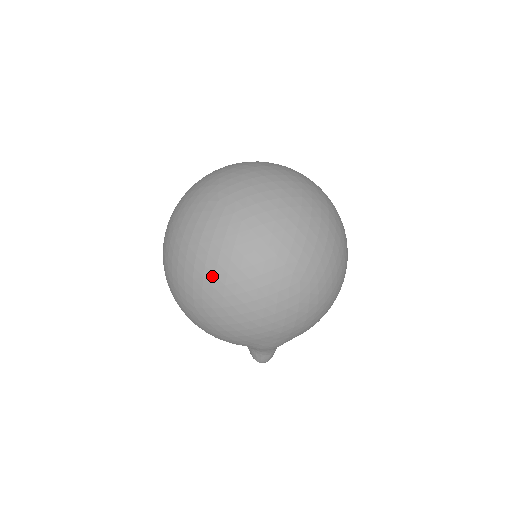
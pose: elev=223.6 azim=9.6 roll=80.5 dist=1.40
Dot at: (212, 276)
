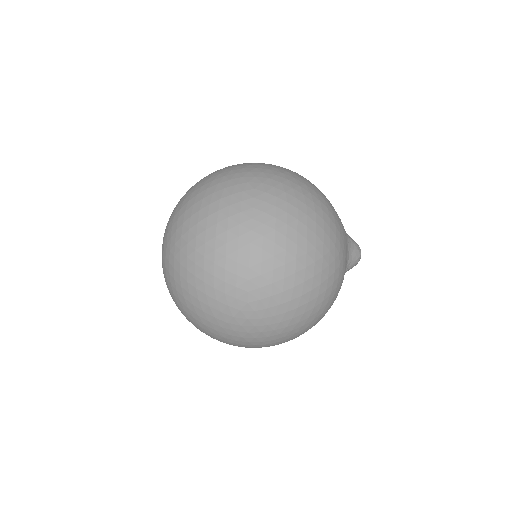
Dot at: occluded
